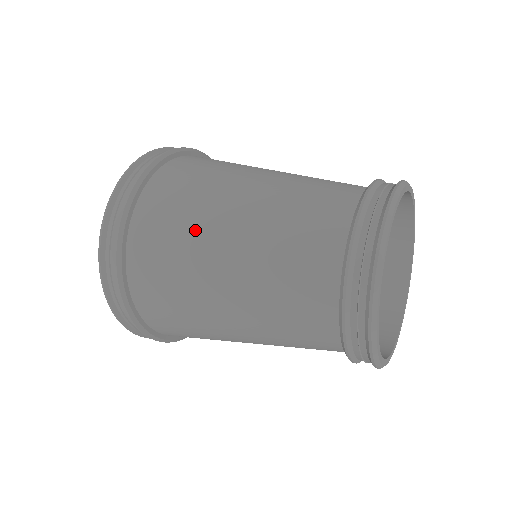
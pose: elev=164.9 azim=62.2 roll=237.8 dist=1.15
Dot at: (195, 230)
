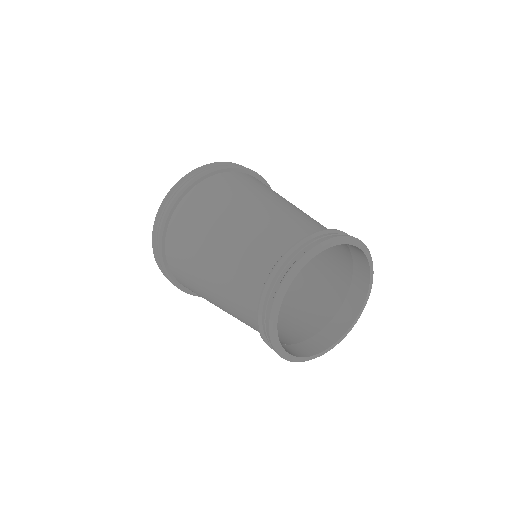
Dot at: (193, 270)
